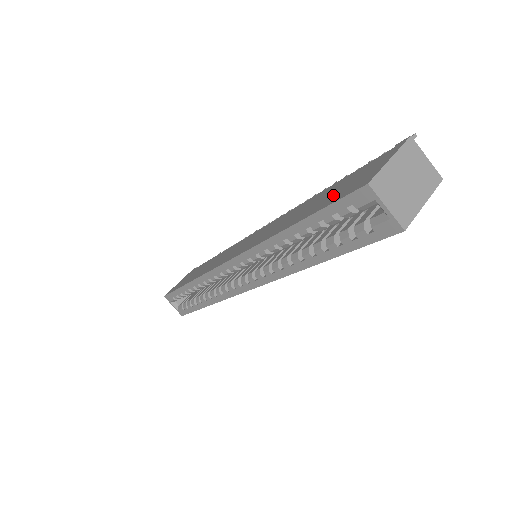
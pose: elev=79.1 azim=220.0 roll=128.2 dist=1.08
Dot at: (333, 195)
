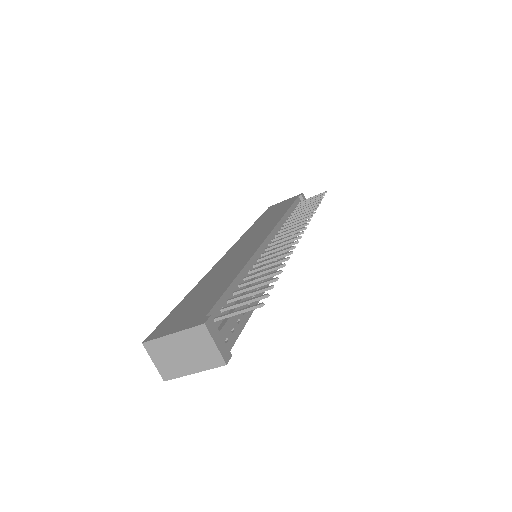
Dot at: (186, 307)
